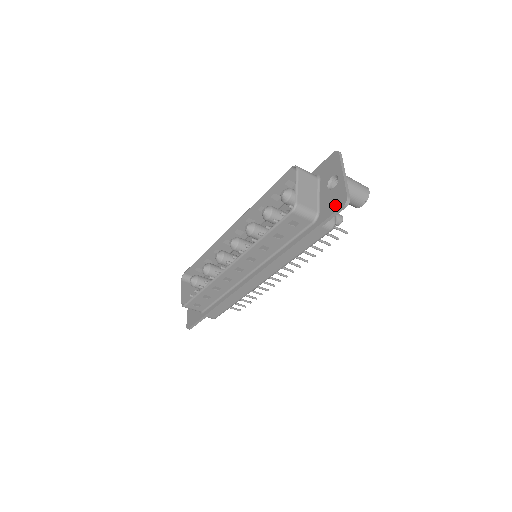
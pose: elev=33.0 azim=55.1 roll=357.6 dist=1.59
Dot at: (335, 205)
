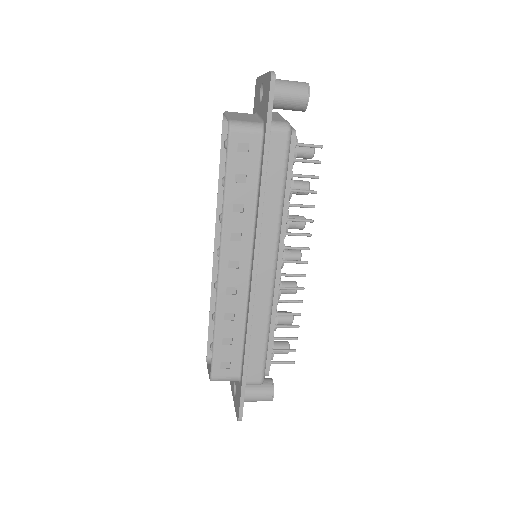
Dot at: (267, 93)
